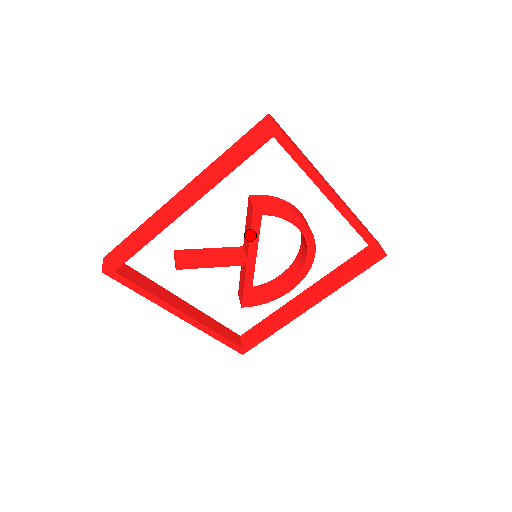
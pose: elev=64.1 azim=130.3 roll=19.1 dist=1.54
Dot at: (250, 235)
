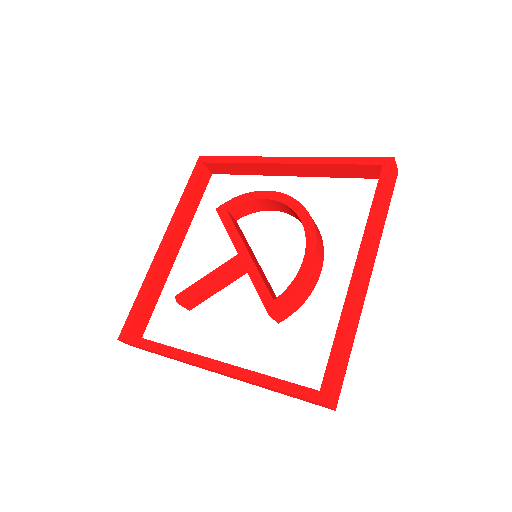
Dot at: (227, 231)
